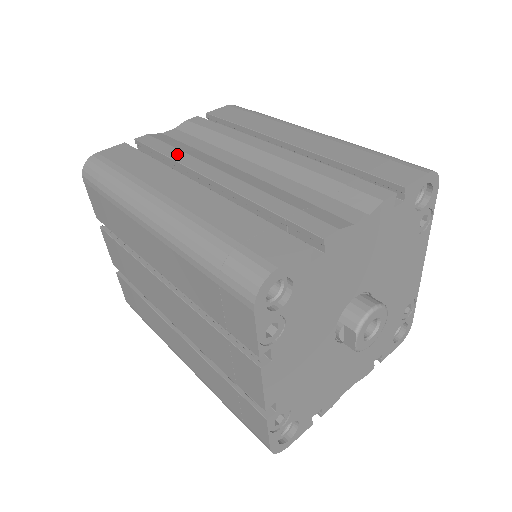
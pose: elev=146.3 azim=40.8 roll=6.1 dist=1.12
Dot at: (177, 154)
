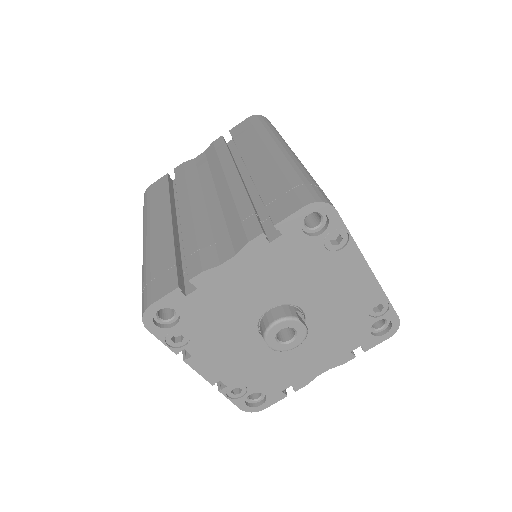
Dot at: (182, 186)
